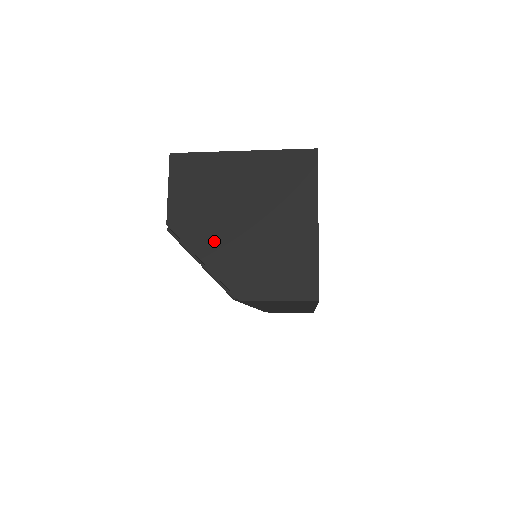
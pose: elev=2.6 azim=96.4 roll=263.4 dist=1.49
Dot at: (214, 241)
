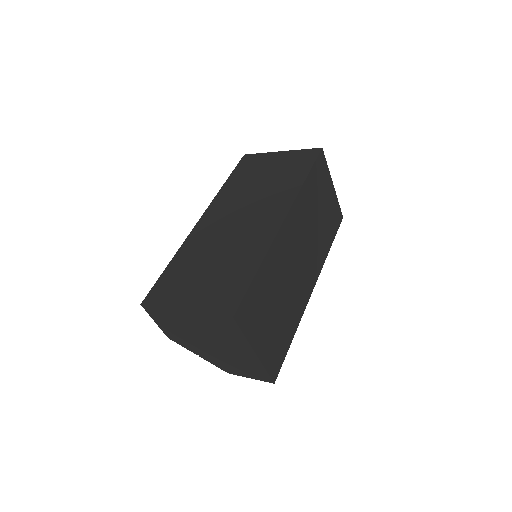
Dot at: (199, 349)
